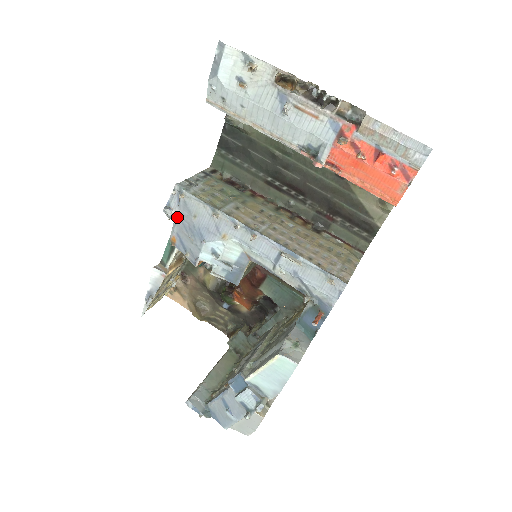
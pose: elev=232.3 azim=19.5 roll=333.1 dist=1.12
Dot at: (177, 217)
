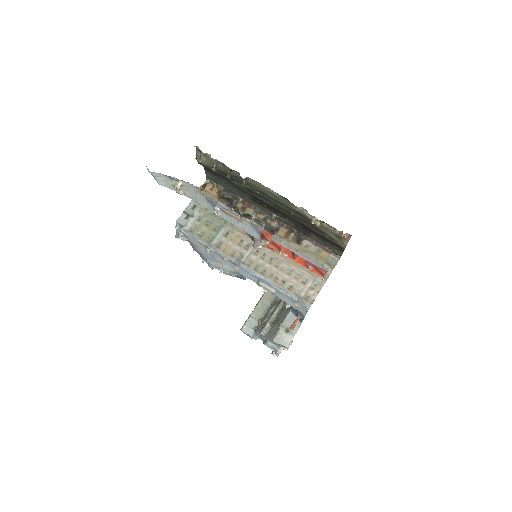
Dot at: (187, 240)
